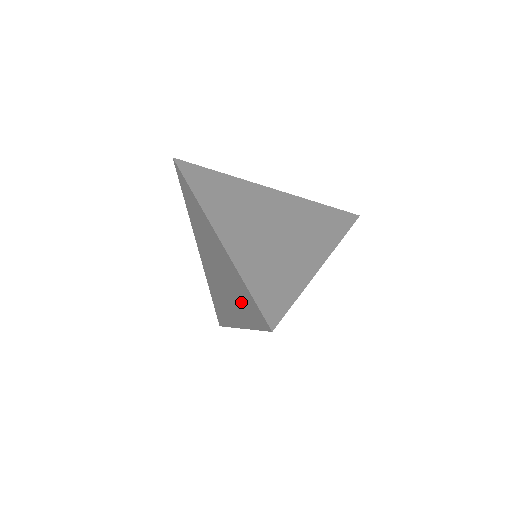
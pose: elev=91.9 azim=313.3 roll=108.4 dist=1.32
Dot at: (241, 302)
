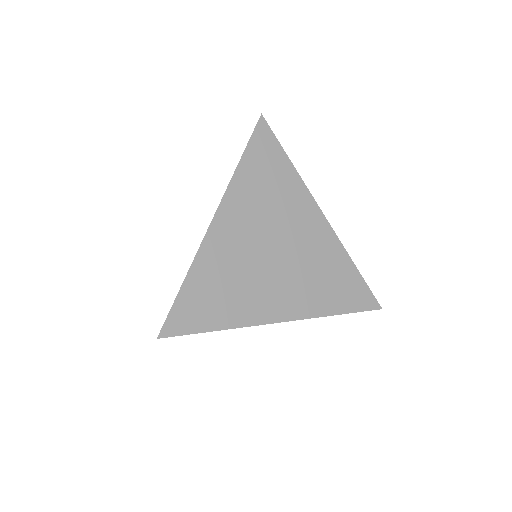
Dot at: occluded
